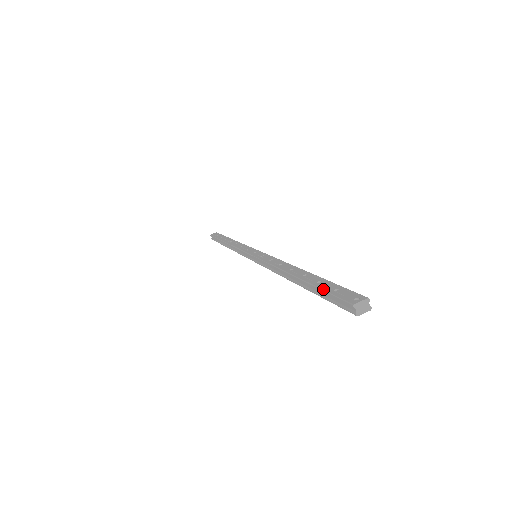
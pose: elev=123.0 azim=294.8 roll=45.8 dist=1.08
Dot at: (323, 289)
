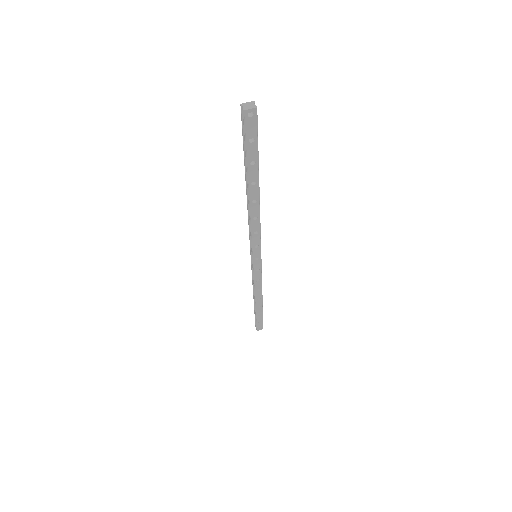
Dot at: (243, 144)
